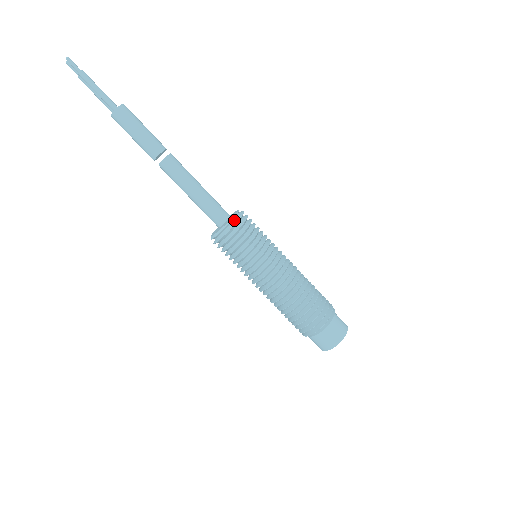
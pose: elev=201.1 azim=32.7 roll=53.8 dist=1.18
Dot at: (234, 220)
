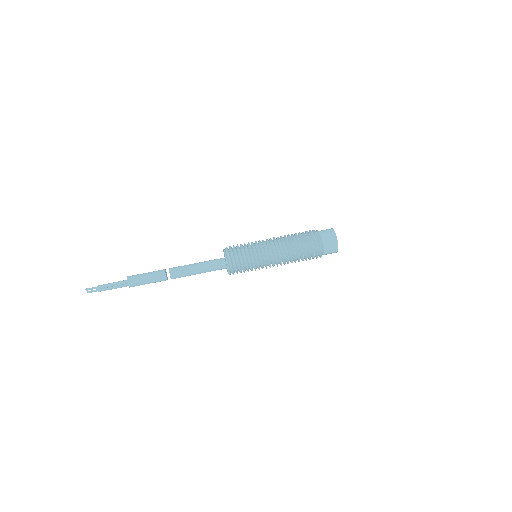
Dot at: (226, 252)
